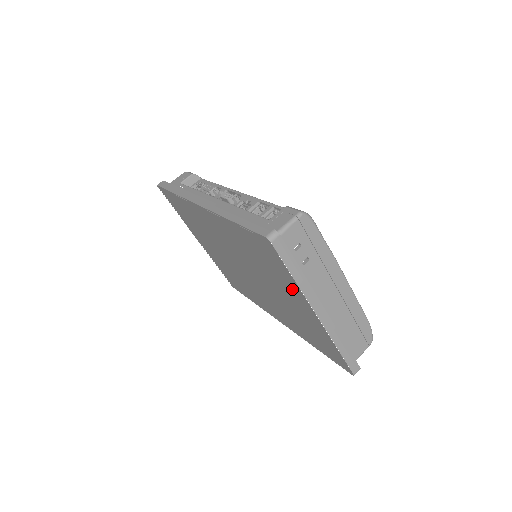
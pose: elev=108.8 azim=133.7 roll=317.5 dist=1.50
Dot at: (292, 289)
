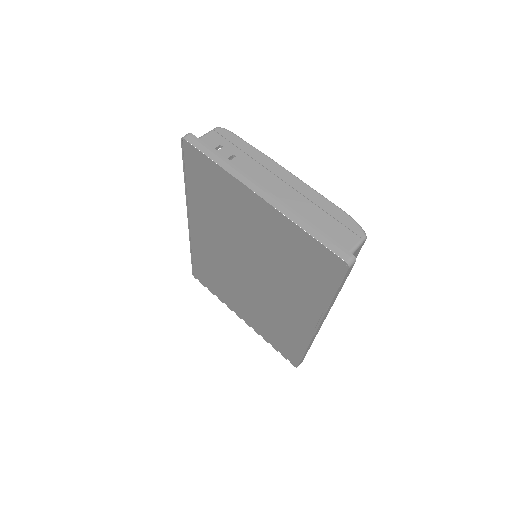
Dot at: (234, 192)
